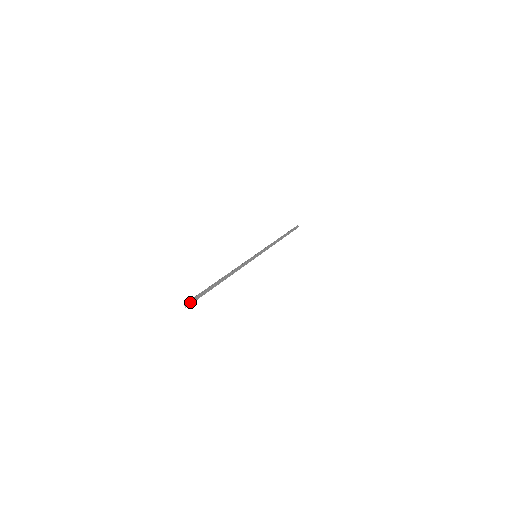
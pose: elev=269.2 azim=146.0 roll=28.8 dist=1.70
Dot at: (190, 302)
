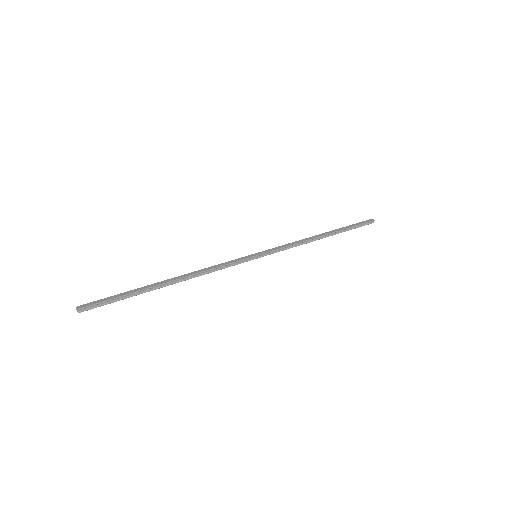
Dot at: (86, 308)
